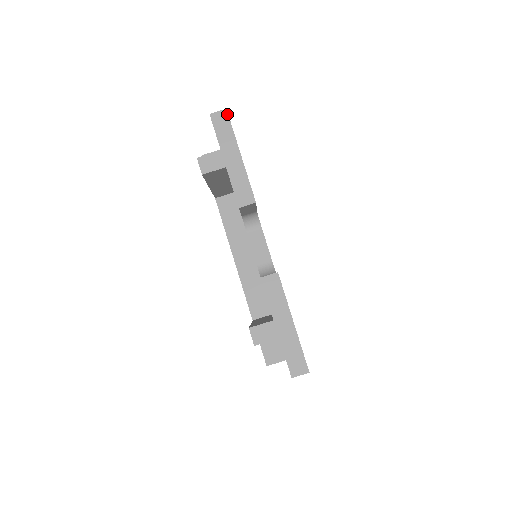
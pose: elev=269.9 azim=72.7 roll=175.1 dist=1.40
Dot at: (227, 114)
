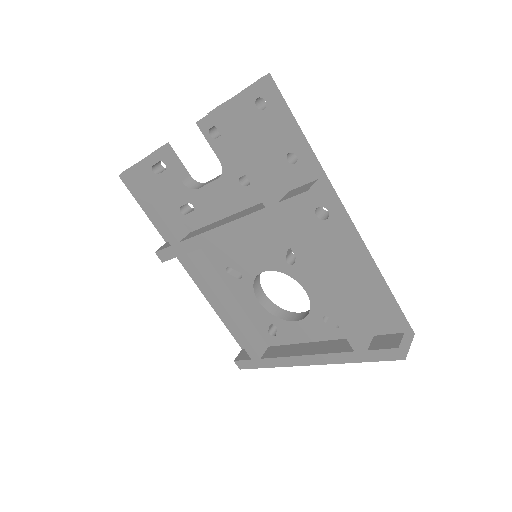
Dot at: occluded
